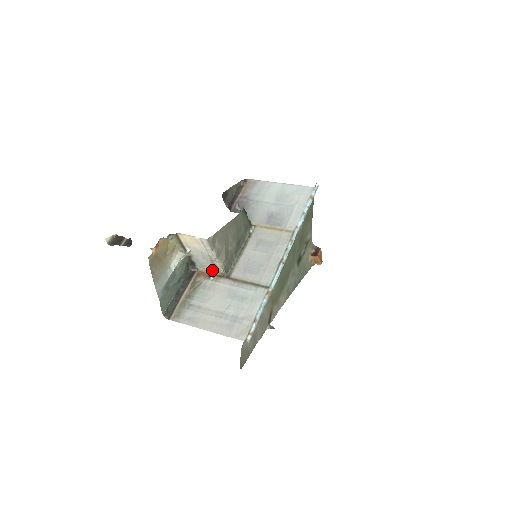
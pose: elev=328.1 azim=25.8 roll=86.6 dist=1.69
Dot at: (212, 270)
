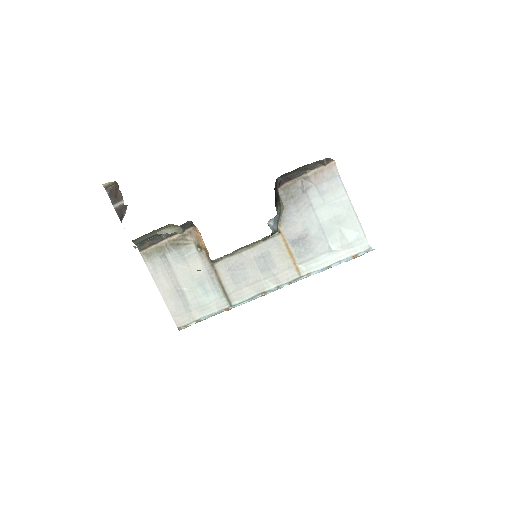
Dot at: (204, 245)
